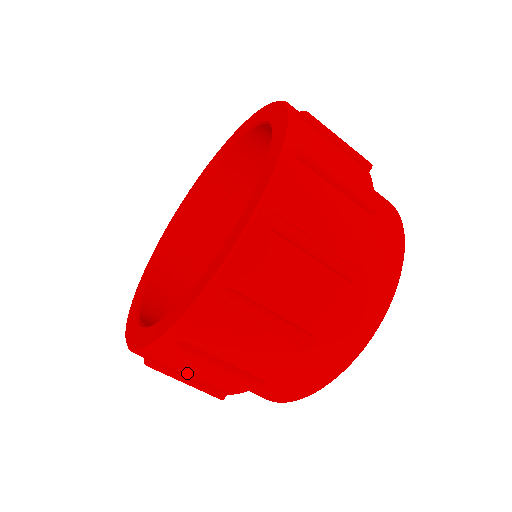
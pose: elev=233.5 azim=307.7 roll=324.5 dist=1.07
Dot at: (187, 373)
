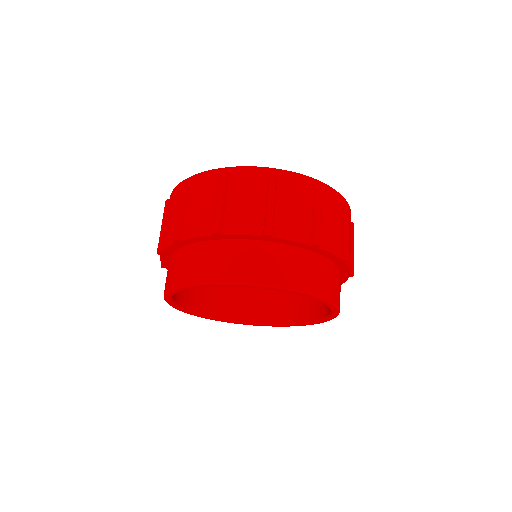
Dot at: (235, 198)
